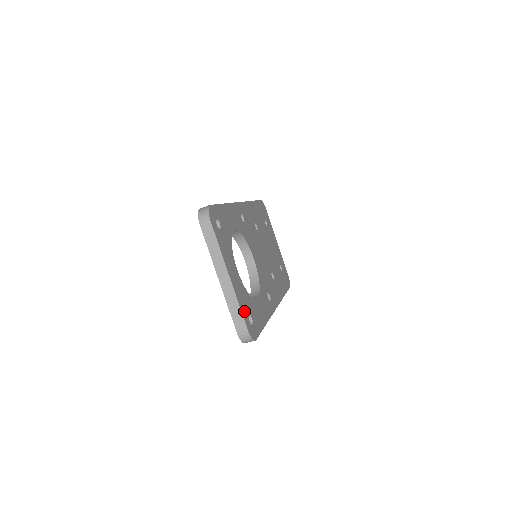
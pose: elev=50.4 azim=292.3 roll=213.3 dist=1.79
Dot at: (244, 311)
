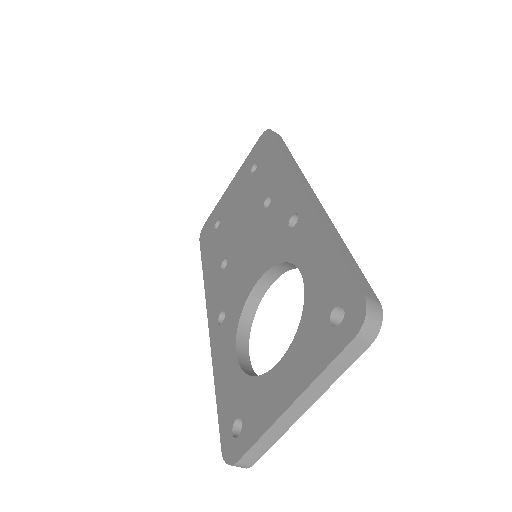
Dot at: occluded
